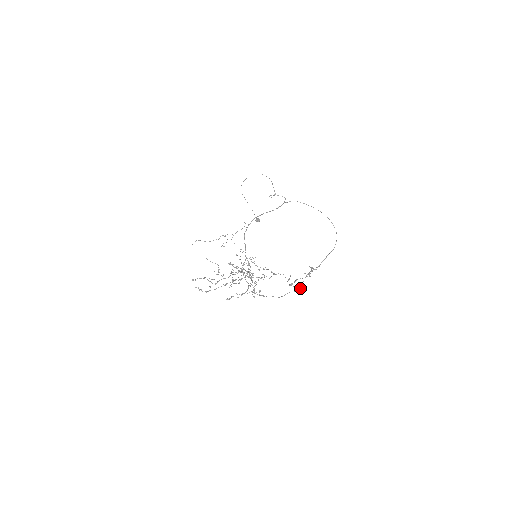
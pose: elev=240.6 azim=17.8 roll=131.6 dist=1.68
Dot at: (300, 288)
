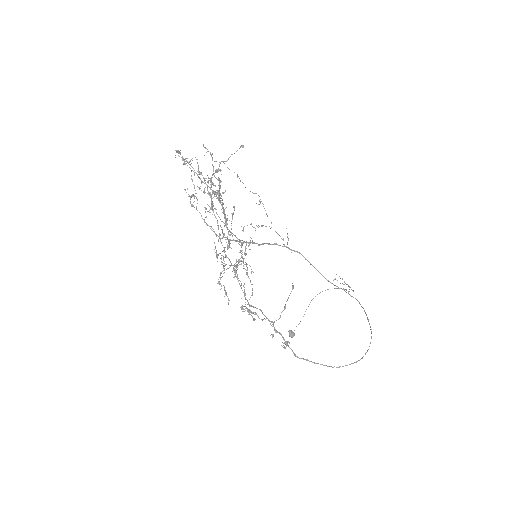
Dot at: occluded
